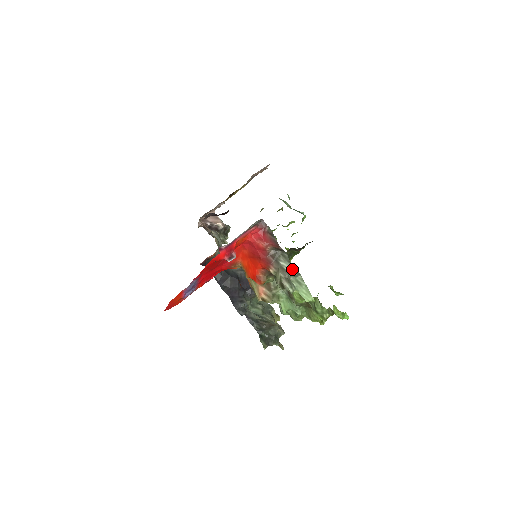
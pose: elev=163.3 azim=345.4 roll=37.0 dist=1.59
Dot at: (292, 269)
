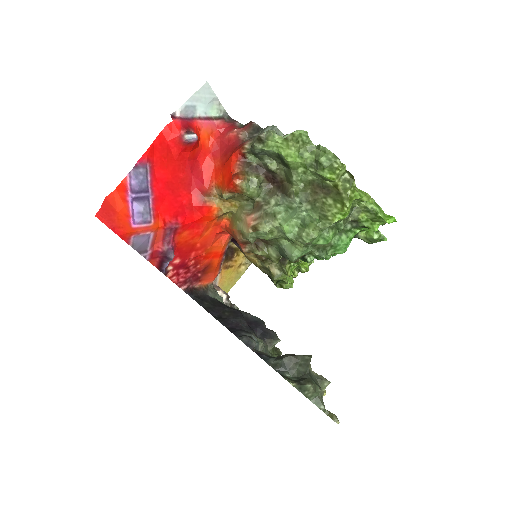
Dot at: (271, 128)
